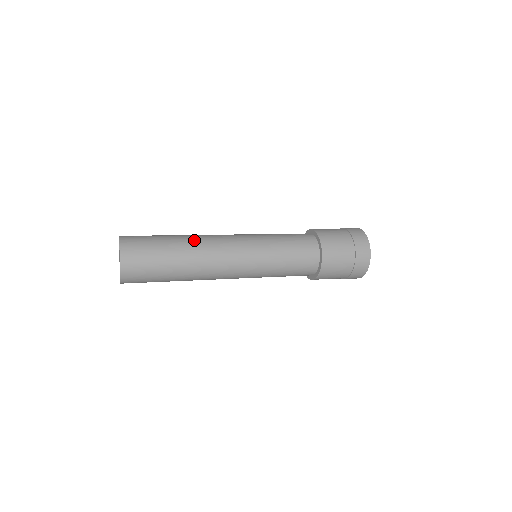
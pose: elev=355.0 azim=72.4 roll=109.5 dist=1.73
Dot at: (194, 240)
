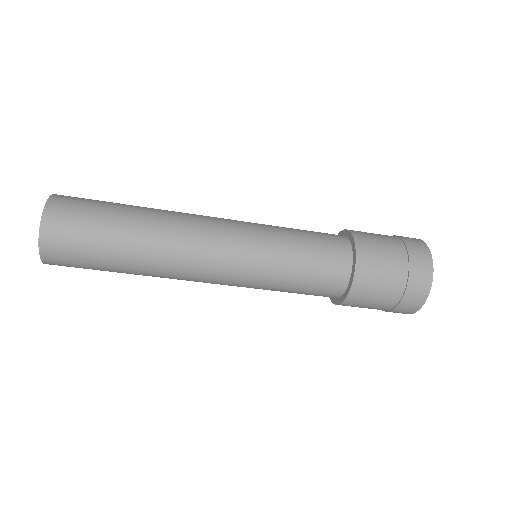
Dot at: (162, 211)
